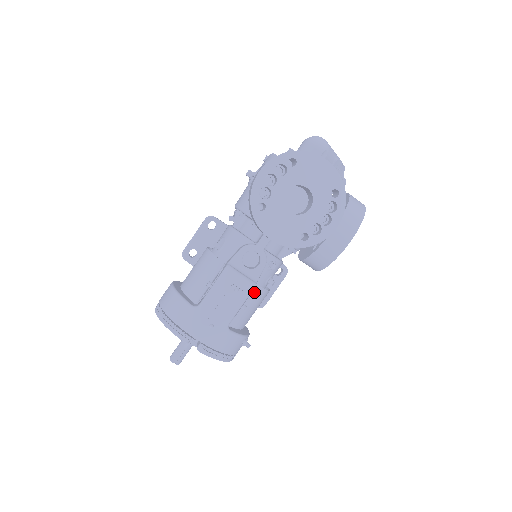
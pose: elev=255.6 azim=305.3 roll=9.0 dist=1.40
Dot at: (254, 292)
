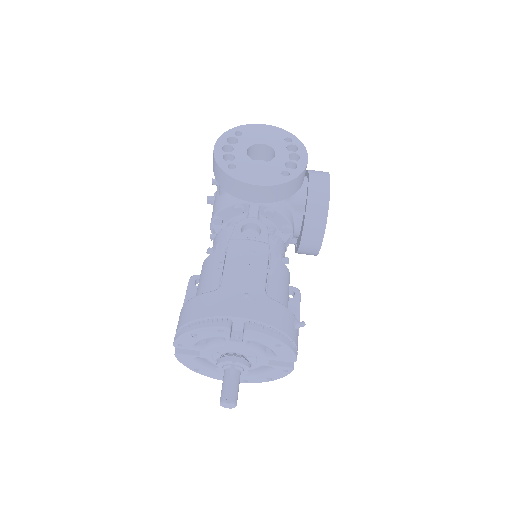
Dot at: (273, 262)
